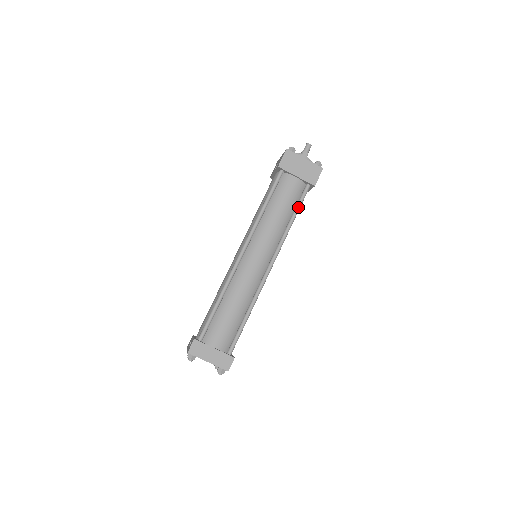
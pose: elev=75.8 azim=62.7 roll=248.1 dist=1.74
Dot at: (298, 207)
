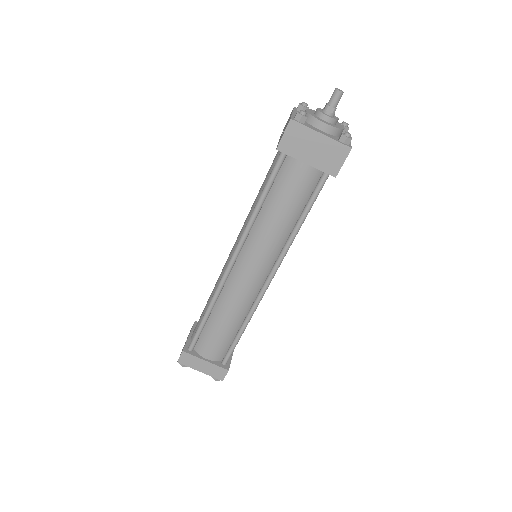
Dot at: (309, 206)
